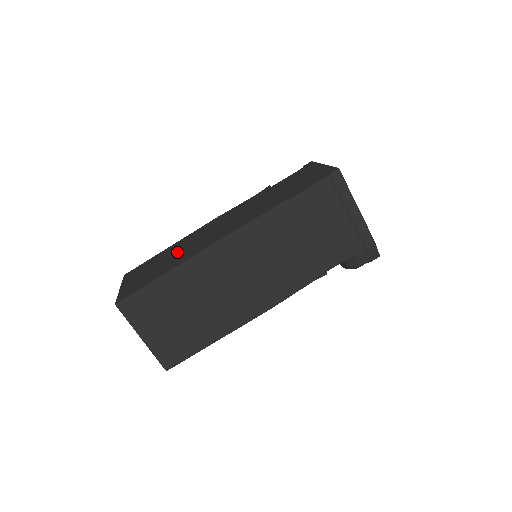
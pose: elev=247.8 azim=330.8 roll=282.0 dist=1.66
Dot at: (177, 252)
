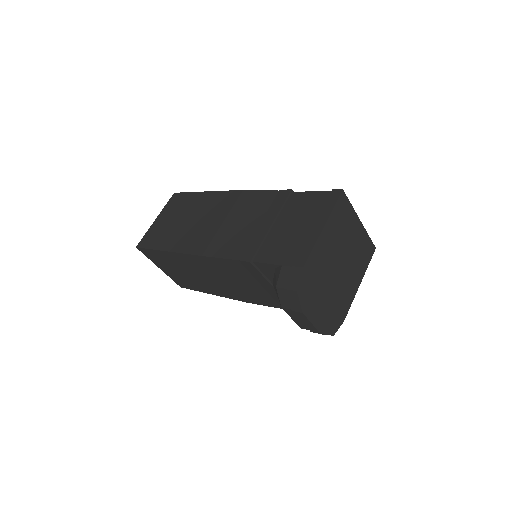
Dot at: occluded
